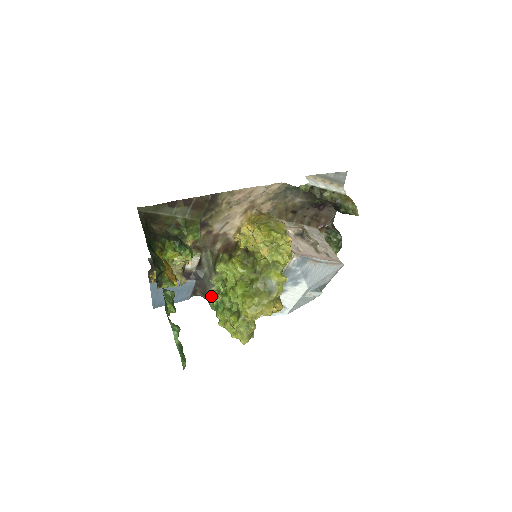
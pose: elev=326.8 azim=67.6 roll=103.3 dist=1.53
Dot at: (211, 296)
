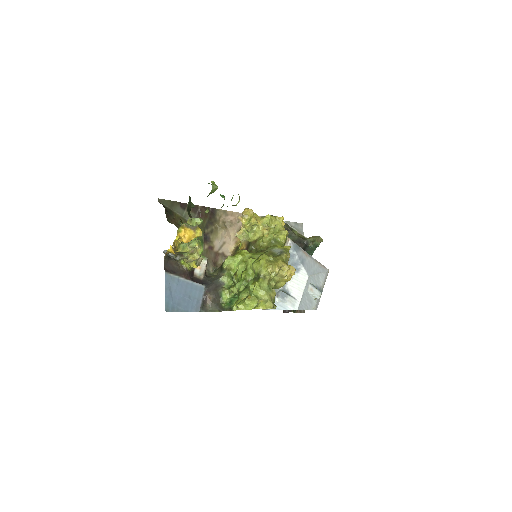
Dot at: (223, 293)
